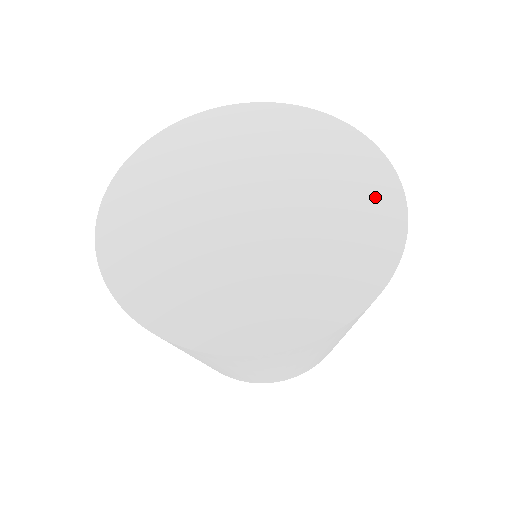
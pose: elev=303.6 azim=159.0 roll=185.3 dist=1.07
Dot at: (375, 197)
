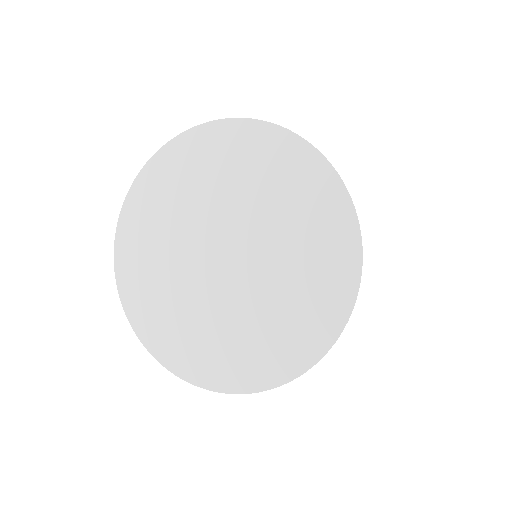
Dot at: (273, 359)
